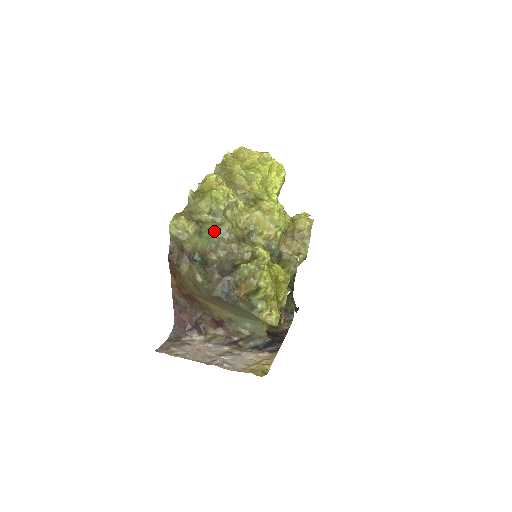
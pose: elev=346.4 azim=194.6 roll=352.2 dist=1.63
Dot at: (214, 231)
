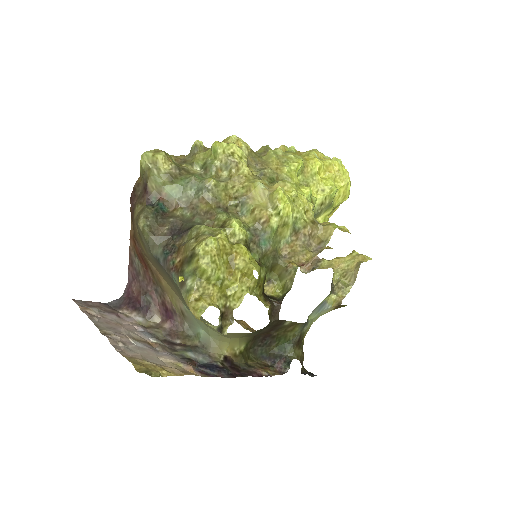
Dot at: (191, 182)
